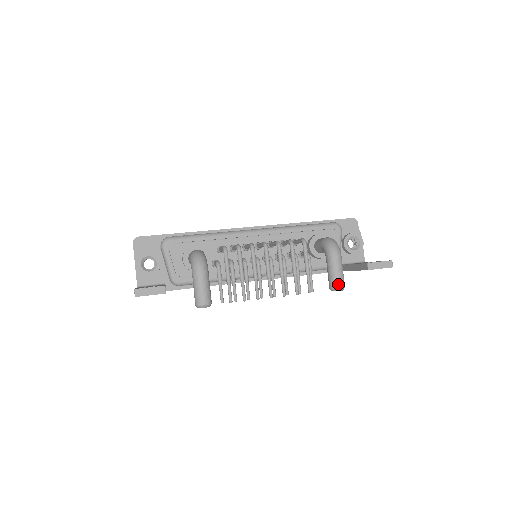
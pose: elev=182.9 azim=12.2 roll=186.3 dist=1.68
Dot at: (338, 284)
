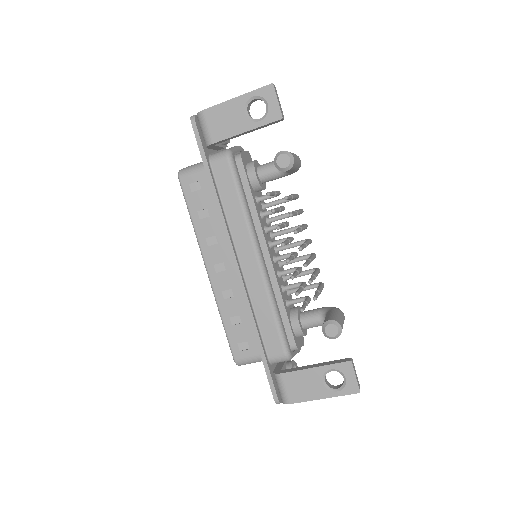
Dot at: (341, 323)
